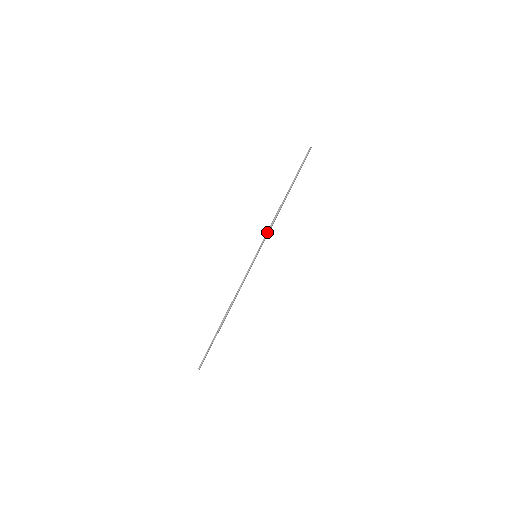
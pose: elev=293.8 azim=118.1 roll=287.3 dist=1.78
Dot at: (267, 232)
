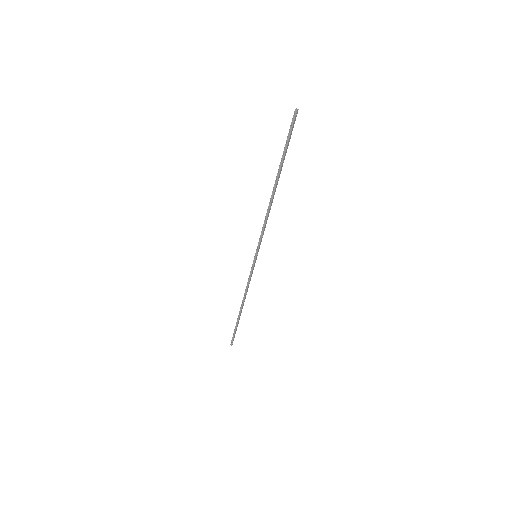
Dot at: (261, 232)
